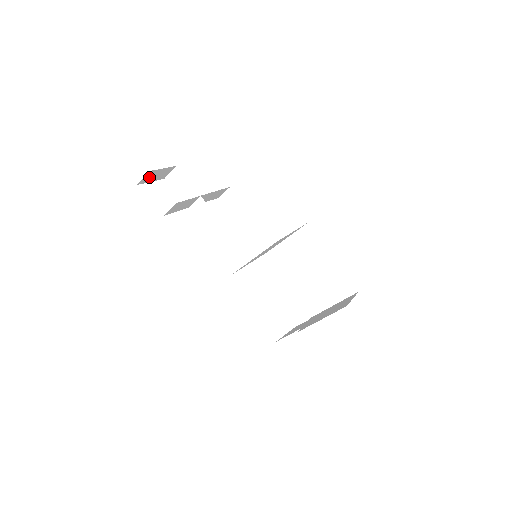
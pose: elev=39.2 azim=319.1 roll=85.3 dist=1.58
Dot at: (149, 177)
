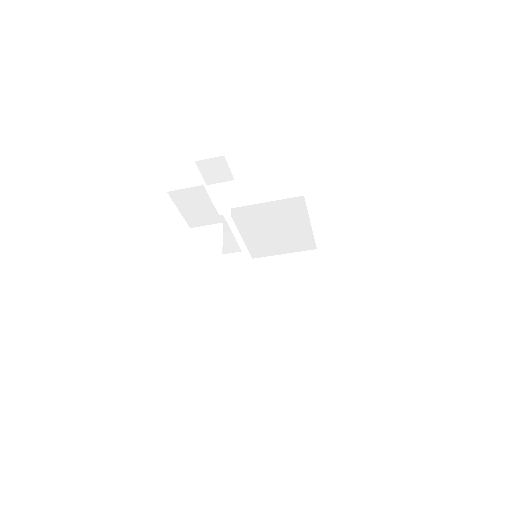
Dot at: occluded
